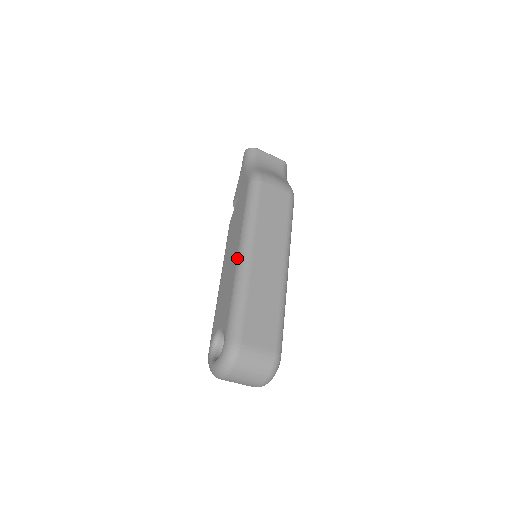
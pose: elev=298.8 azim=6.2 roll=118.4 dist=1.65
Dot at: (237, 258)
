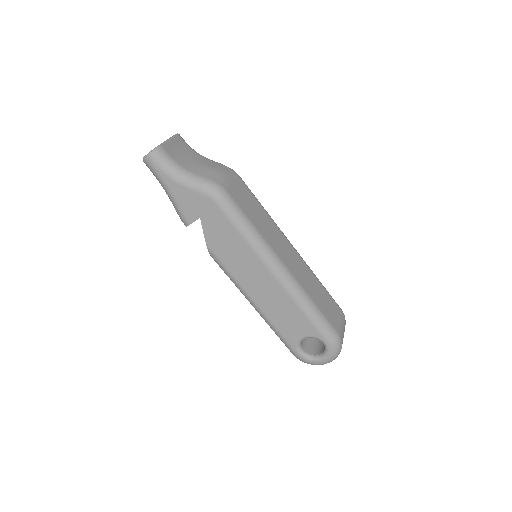
Dot at: (277, 280)
